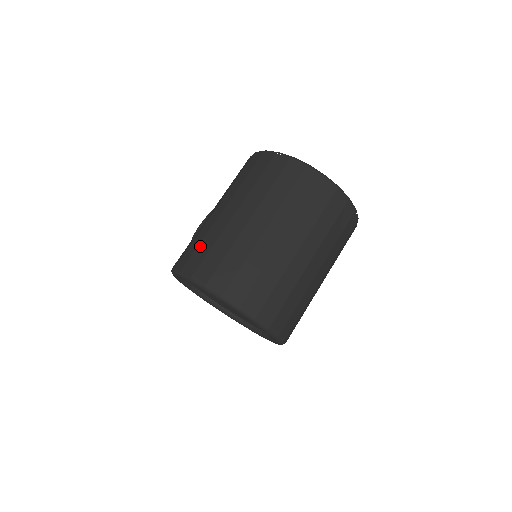
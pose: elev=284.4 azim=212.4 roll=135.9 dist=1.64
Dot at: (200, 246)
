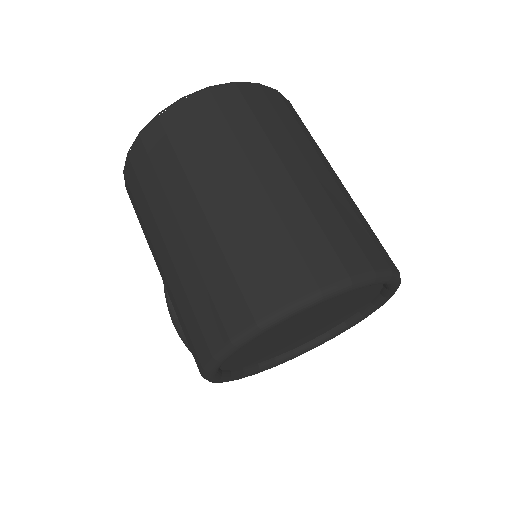
Dot at: (194, 306)
